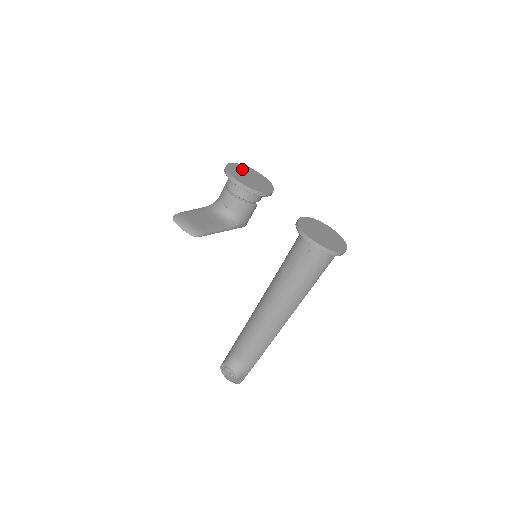
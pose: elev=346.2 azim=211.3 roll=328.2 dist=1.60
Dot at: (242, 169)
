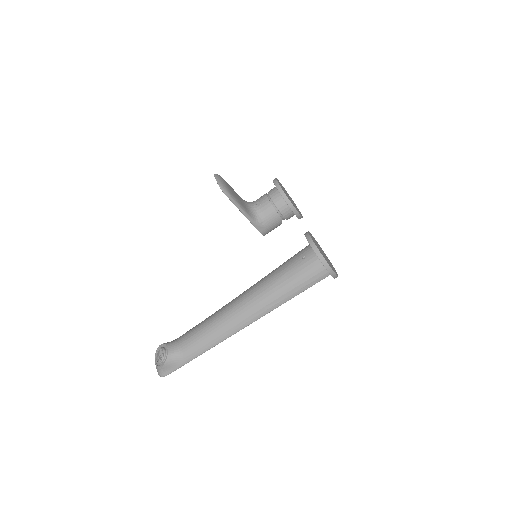
Dot at: occluded
